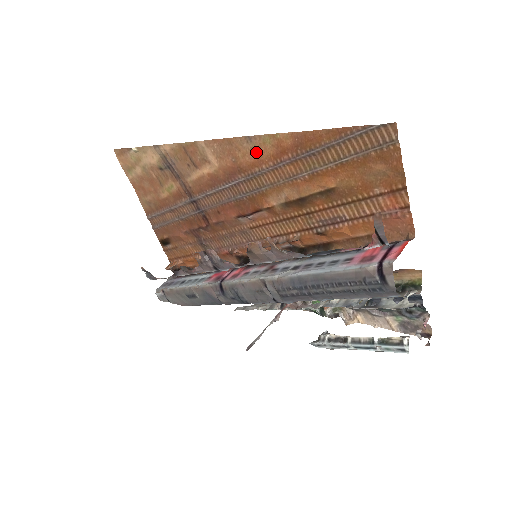
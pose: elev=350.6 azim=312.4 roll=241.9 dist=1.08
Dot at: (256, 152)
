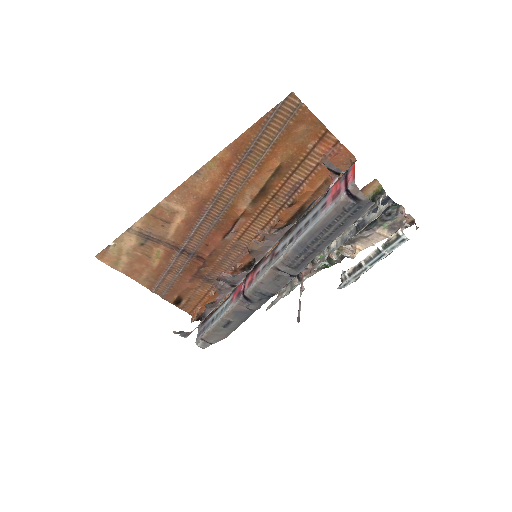
Dot at: (208, 179)
